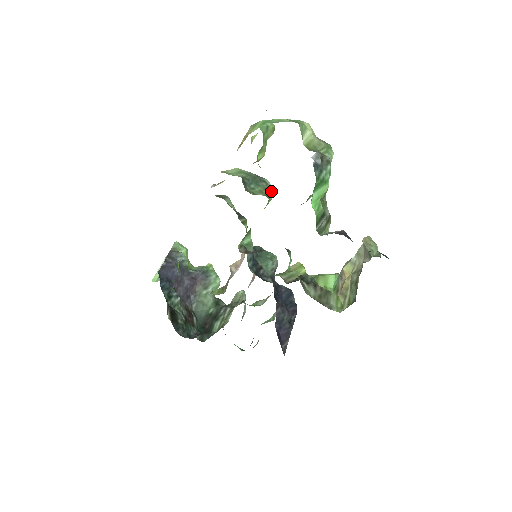
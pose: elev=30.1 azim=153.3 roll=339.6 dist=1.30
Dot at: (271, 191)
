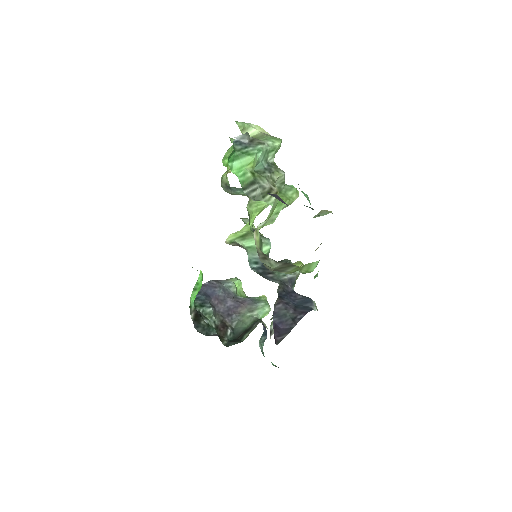
Dot at: occluded
